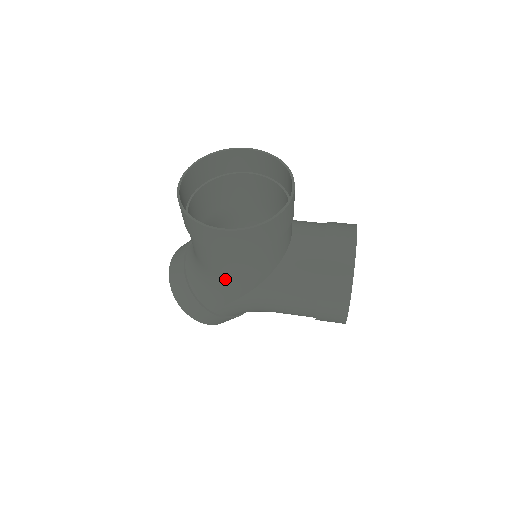
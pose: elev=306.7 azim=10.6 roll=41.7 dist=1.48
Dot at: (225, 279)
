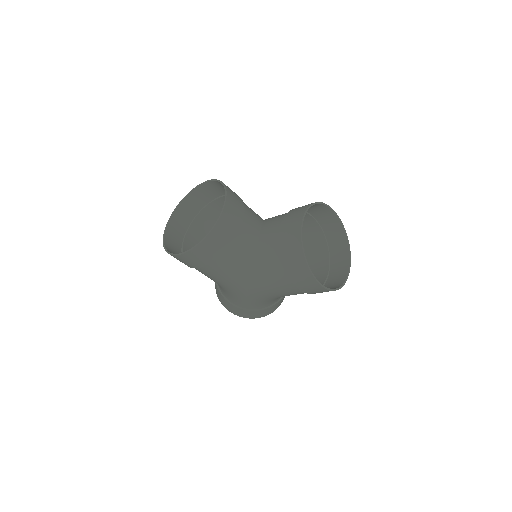
Dot at: (223, 284)
